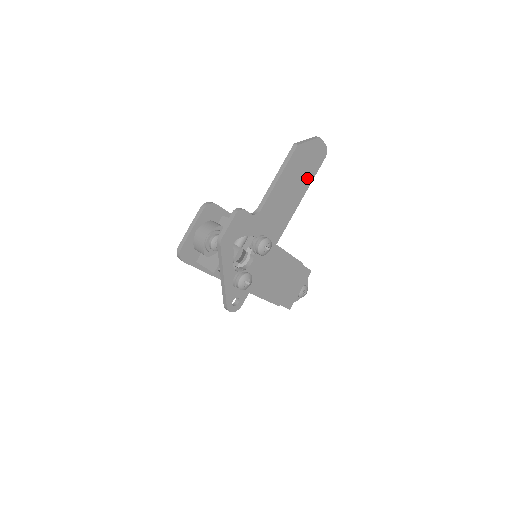
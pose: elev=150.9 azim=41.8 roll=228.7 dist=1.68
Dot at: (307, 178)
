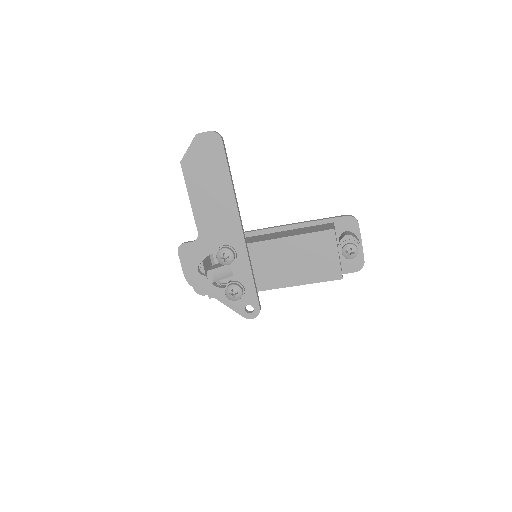
Dot at: (220, 172)
